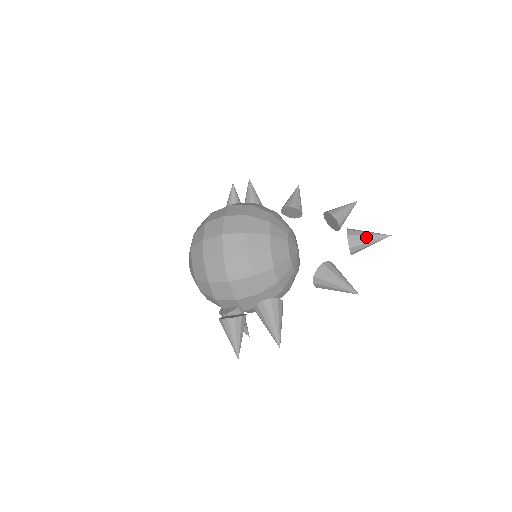
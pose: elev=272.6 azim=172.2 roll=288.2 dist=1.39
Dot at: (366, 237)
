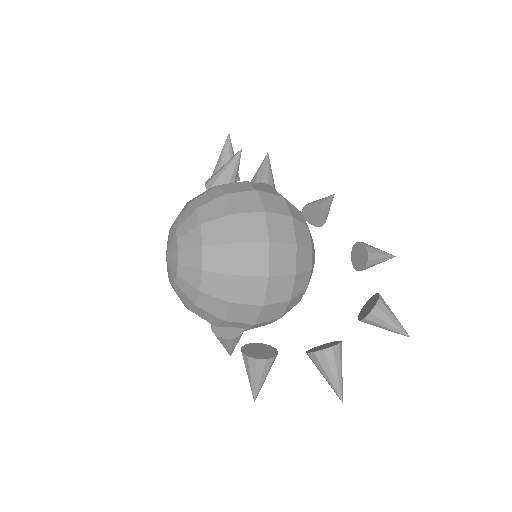
Dot at: (381, 256)
